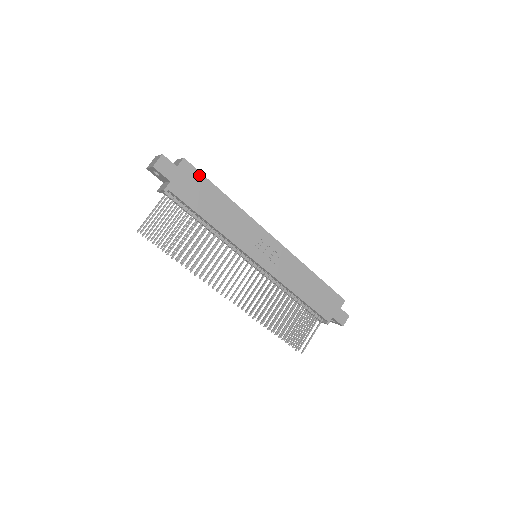
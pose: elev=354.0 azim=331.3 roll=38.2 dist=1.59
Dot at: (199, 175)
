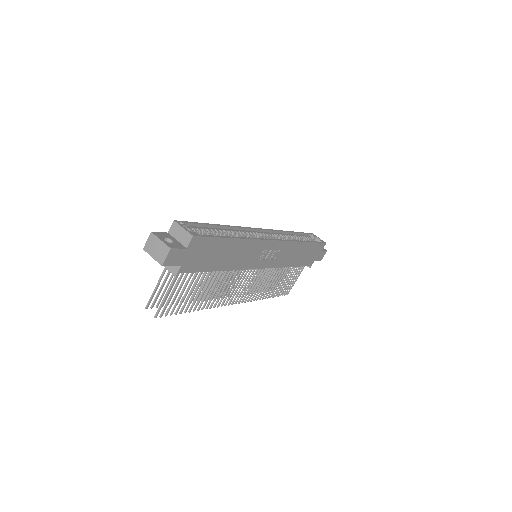
Dot at: (209, 240)
